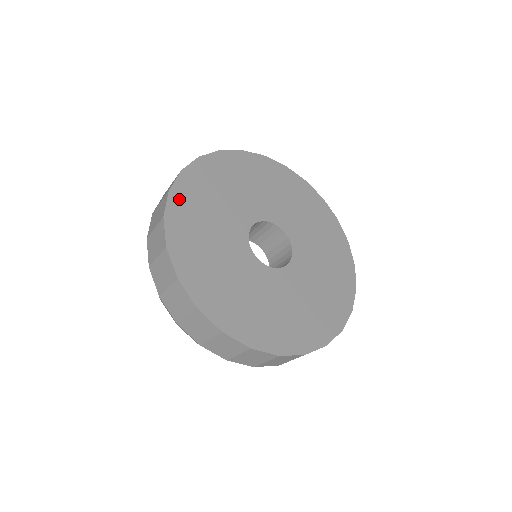
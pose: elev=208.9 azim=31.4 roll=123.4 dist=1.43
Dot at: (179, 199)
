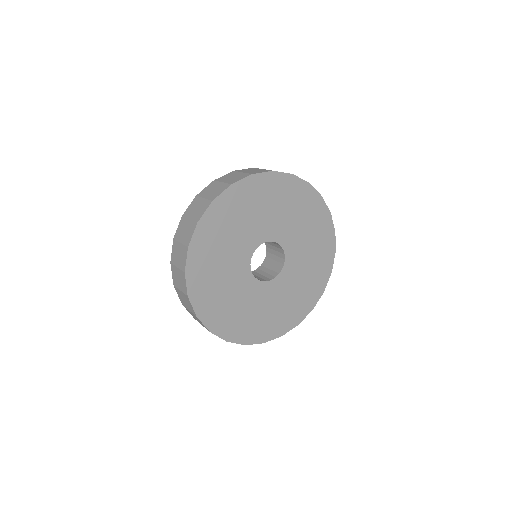
Dot at: (197, 295)
